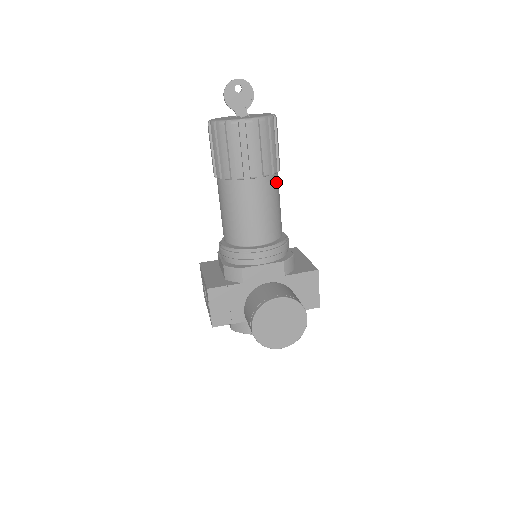
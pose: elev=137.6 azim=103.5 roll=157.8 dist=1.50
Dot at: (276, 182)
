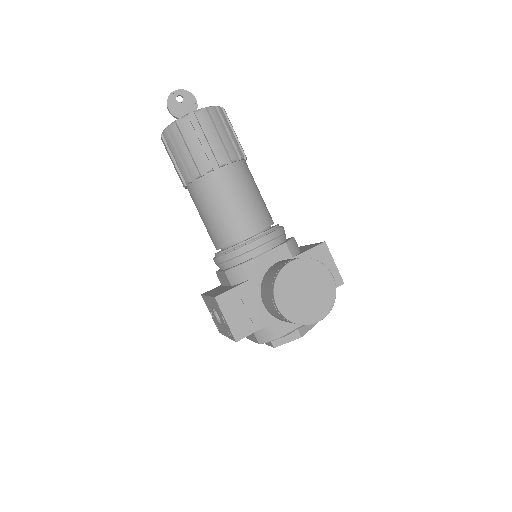
Dot at: (247, 169)
